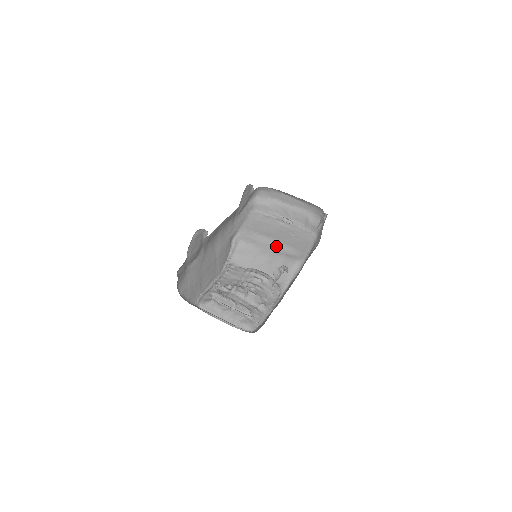
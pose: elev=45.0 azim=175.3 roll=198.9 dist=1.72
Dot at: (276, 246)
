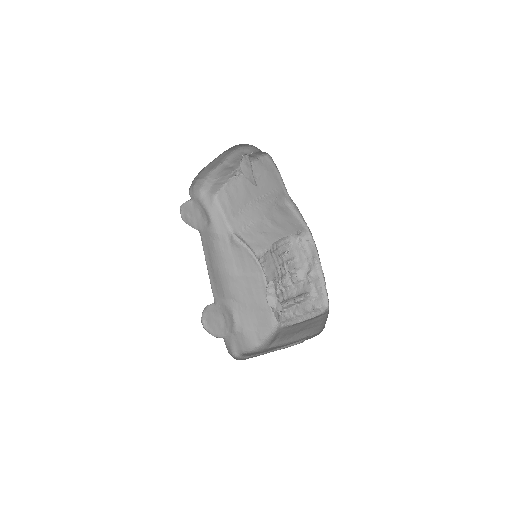
Dot at: (261, 204)
